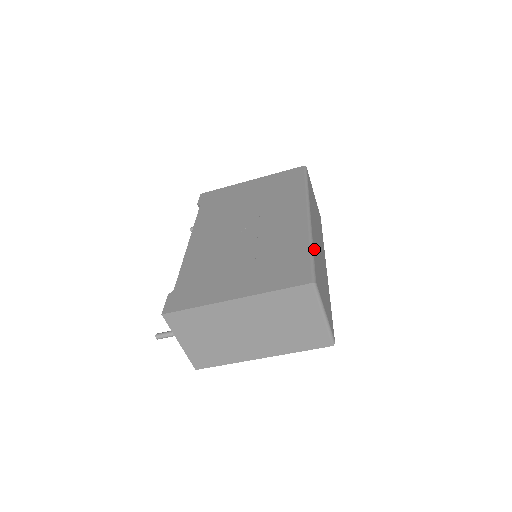
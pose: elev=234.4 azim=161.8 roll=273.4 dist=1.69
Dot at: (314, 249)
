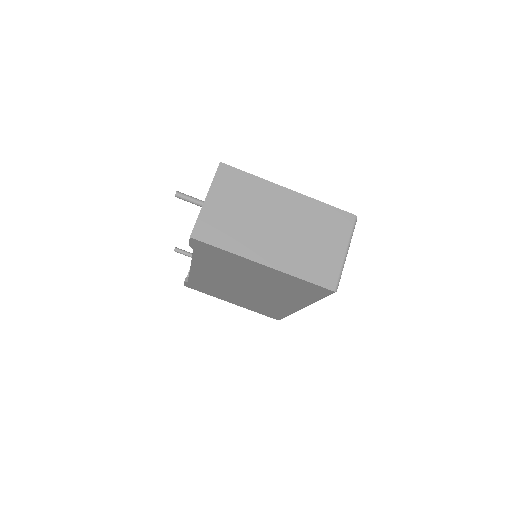
Dot at: occluded
